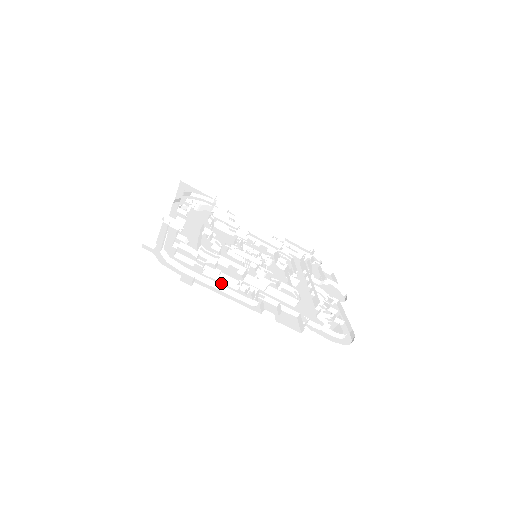
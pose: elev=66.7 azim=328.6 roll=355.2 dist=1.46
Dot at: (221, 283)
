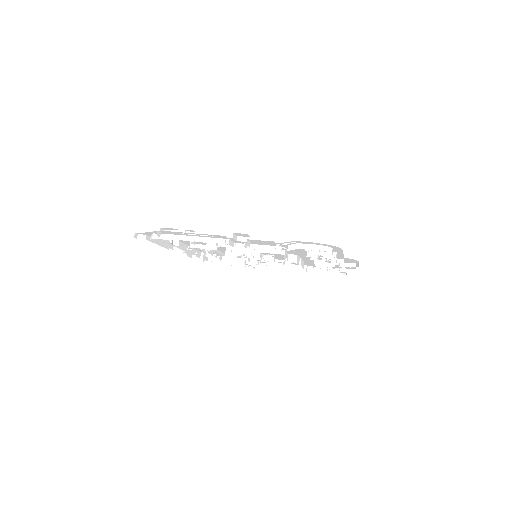
Dot at: occluded
